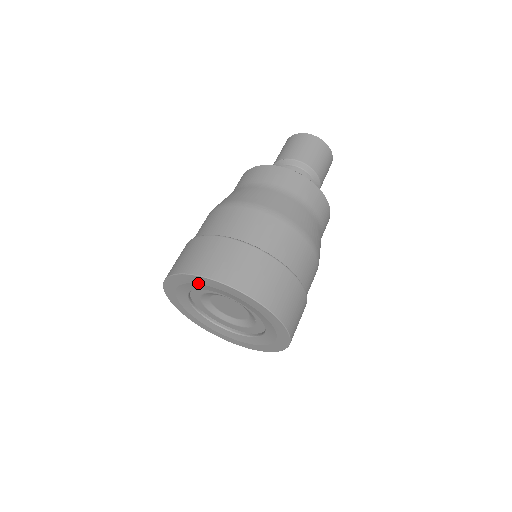
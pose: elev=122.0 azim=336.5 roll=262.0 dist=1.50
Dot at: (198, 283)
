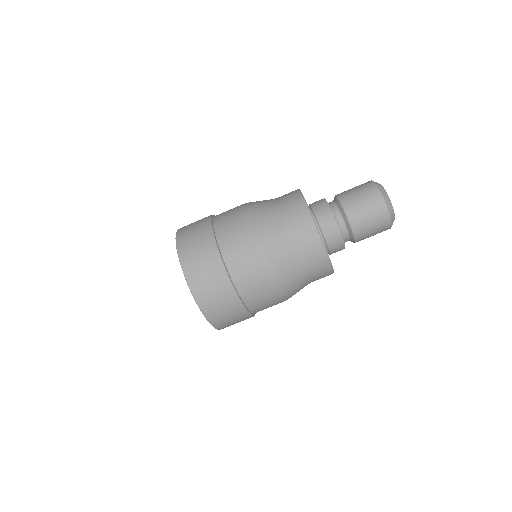
Dot at: occluded
